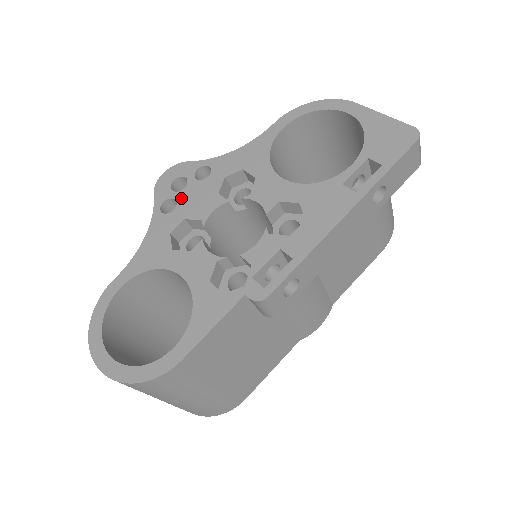
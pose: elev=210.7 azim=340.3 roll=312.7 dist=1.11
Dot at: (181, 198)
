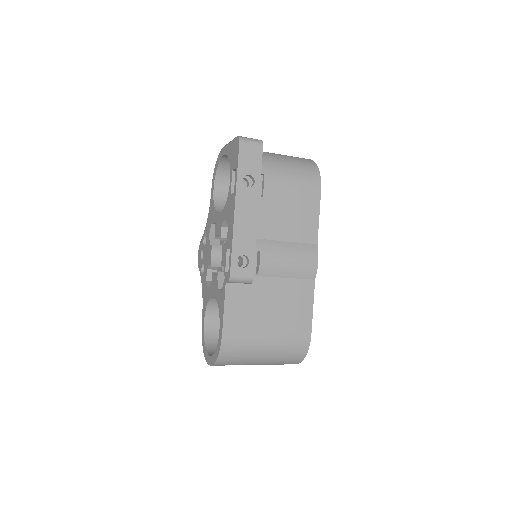
Dot at: (204, 261)
